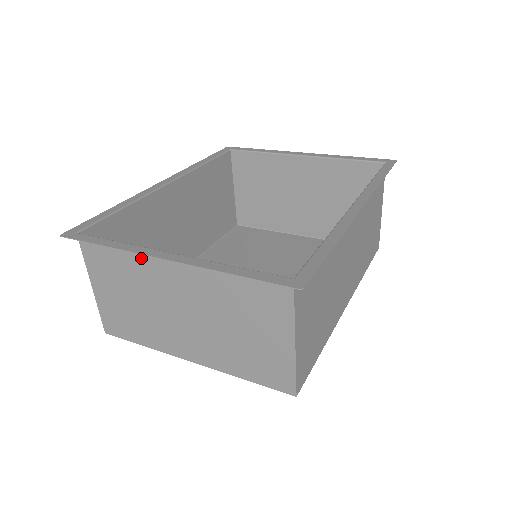
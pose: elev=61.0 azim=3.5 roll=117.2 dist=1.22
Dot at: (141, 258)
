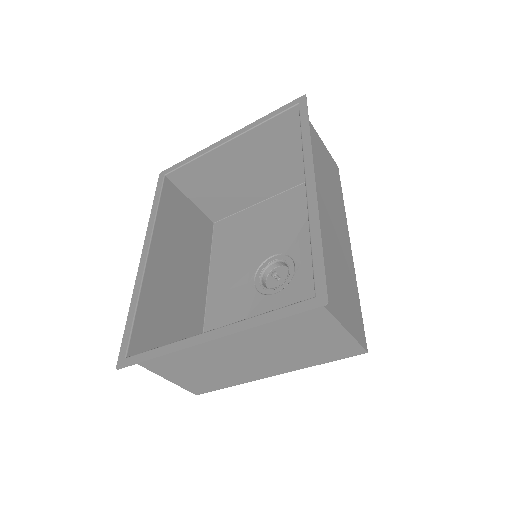
Dot at: occluded
